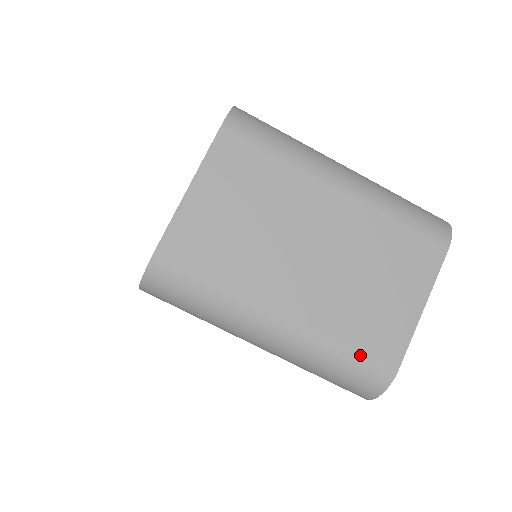
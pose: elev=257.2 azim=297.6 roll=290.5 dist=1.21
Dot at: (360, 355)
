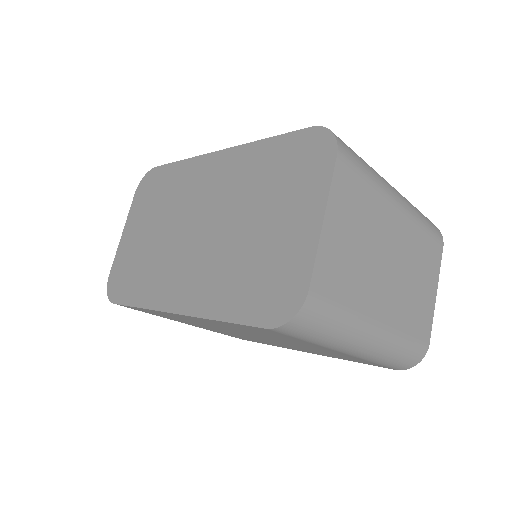
Dot at: (415, 341)
